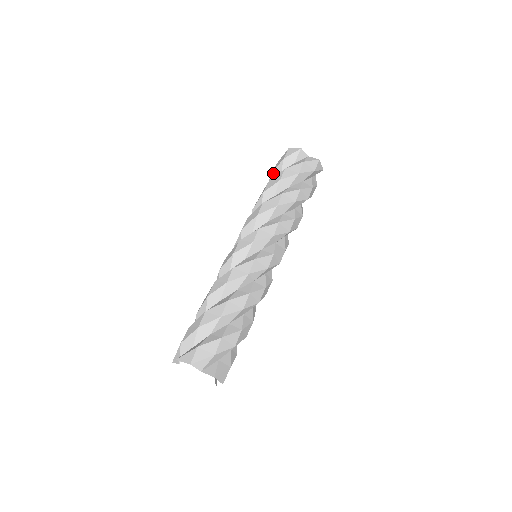
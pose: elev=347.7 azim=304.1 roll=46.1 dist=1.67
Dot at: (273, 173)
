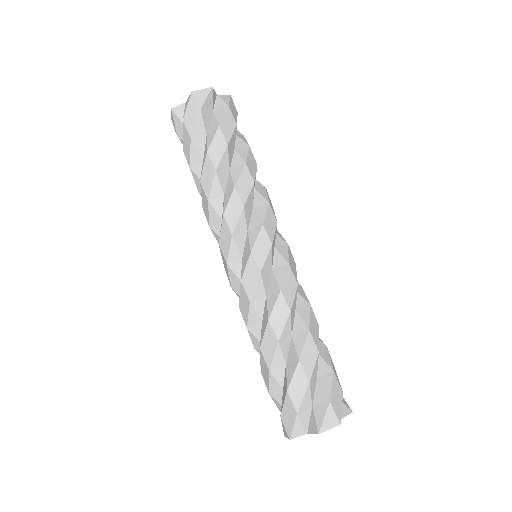
Dot at: (194, 136)
